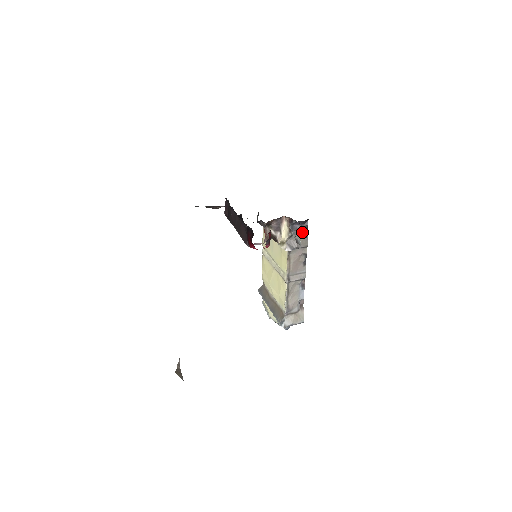
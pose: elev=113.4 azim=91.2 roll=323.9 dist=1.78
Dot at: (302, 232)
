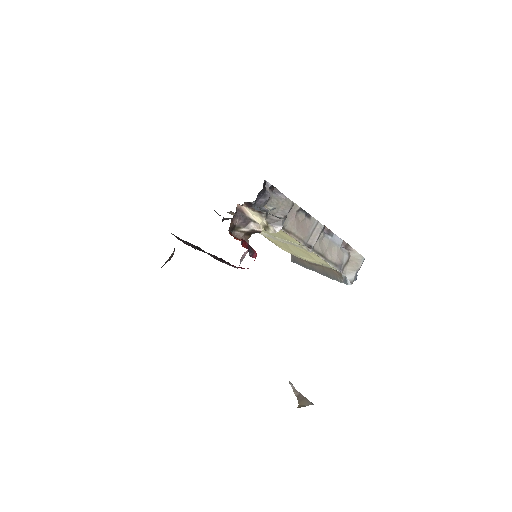
Dot at: (272, 208)
